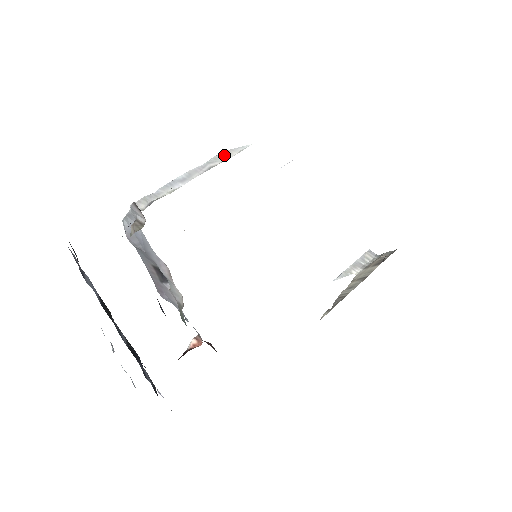
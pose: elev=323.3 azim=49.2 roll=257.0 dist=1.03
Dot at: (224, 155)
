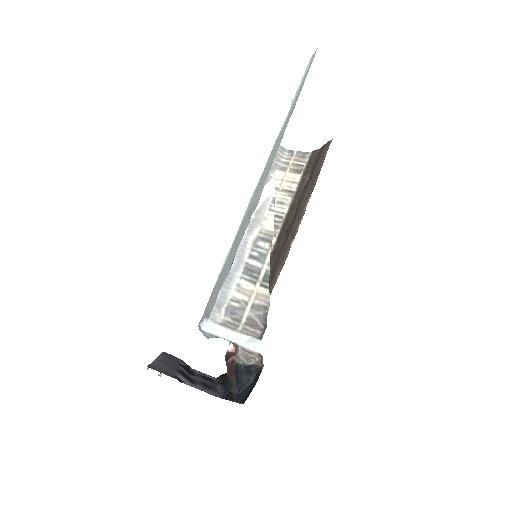
Dot at: (257, 219)
